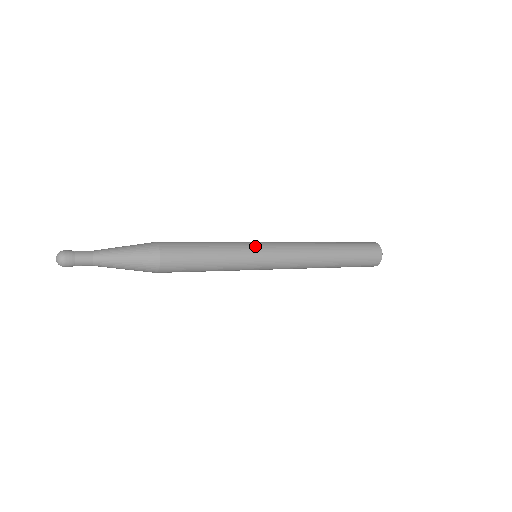
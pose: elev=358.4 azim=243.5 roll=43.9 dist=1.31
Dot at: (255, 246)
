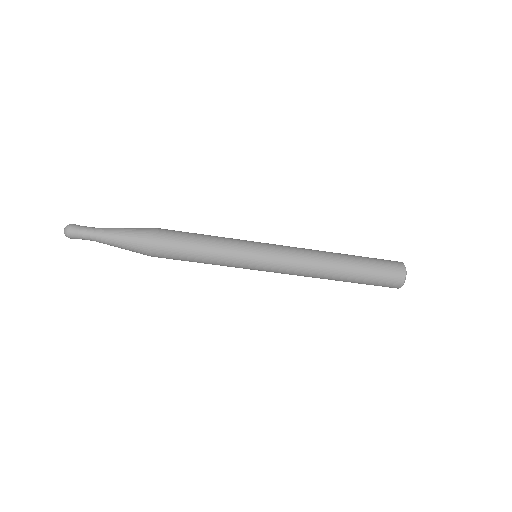
Dot at: (253, 243)
